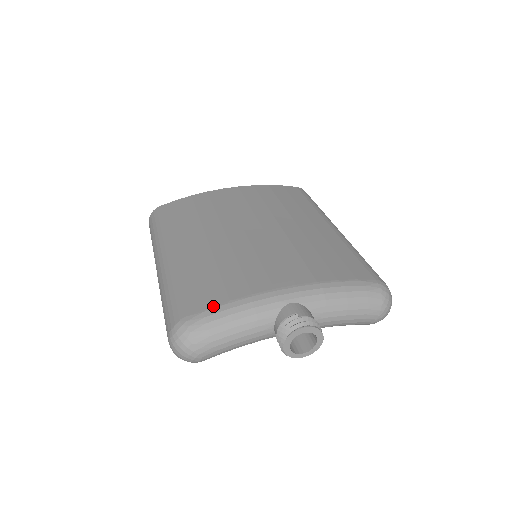
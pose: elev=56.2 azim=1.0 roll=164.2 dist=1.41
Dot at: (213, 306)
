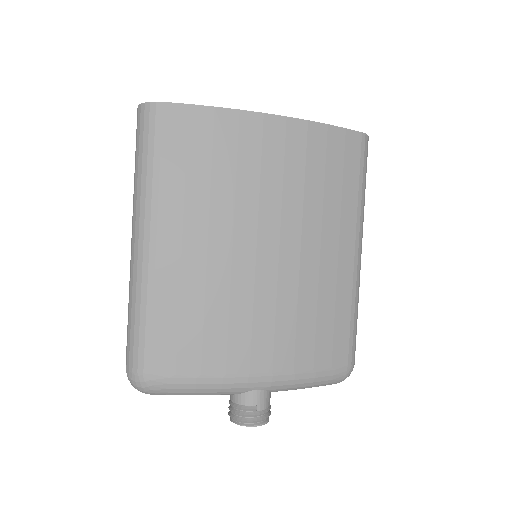
Dot at: (182, 375)
